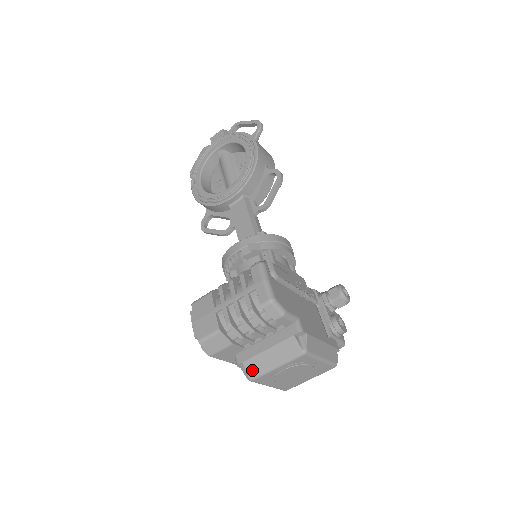
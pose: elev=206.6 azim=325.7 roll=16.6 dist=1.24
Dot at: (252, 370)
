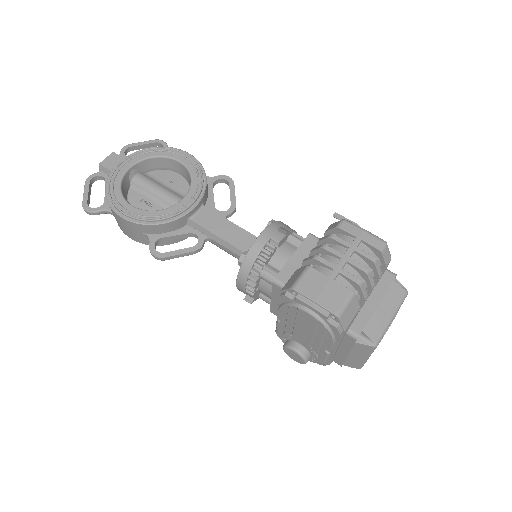
Dot at: (375, 333)
